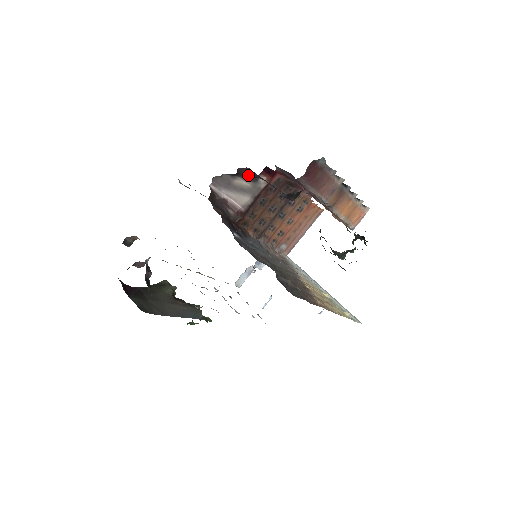
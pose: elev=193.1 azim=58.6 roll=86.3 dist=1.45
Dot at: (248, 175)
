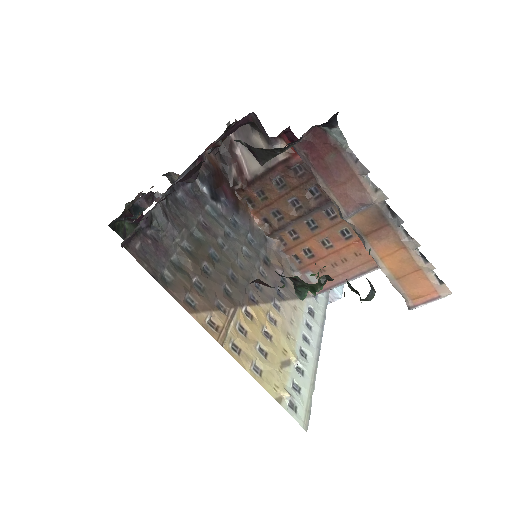
Dot at: (263, 131)
